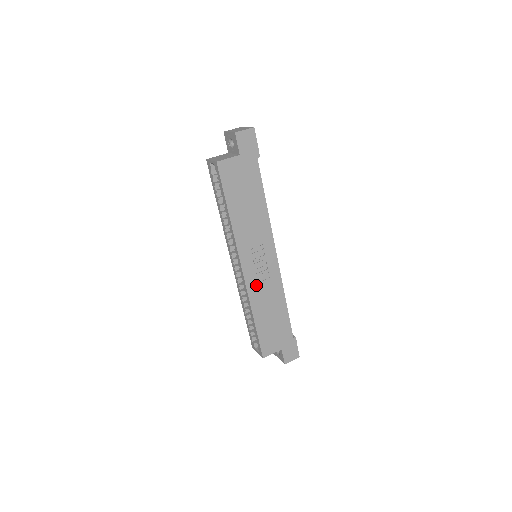
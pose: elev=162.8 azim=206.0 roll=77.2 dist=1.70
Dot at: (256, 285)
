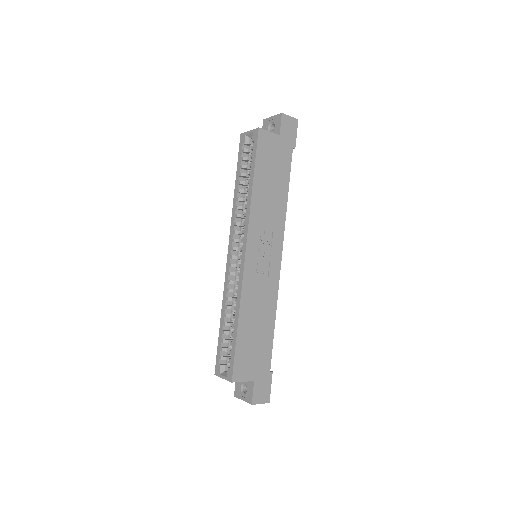
Dot at: (253, 280)
